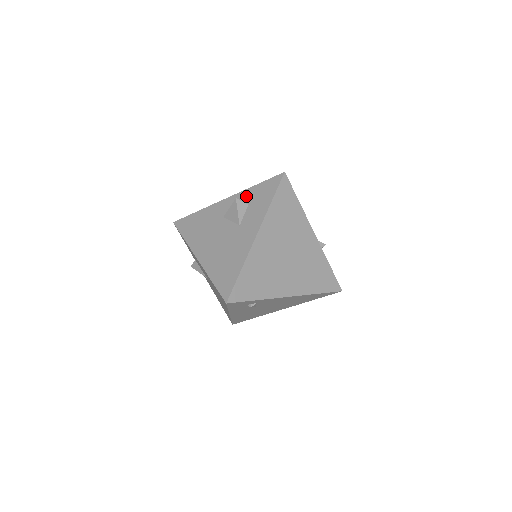
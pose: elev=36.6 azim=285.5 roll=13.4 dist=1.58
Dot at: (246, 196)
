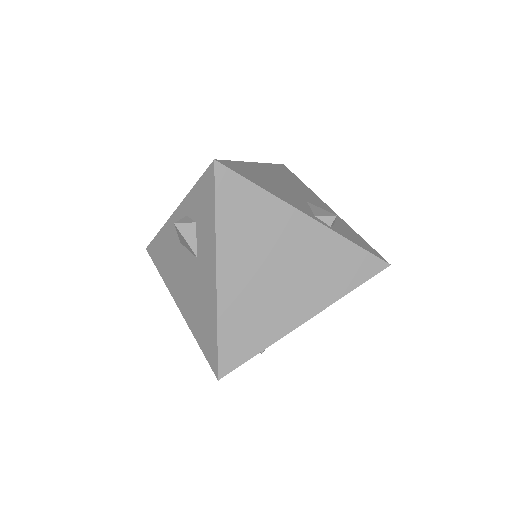
Dot at: (189, 208)
